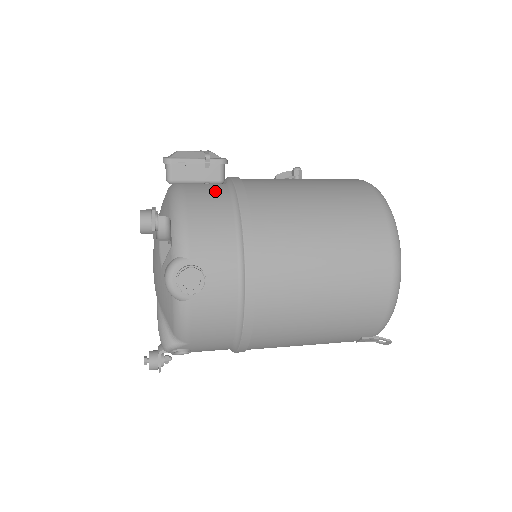
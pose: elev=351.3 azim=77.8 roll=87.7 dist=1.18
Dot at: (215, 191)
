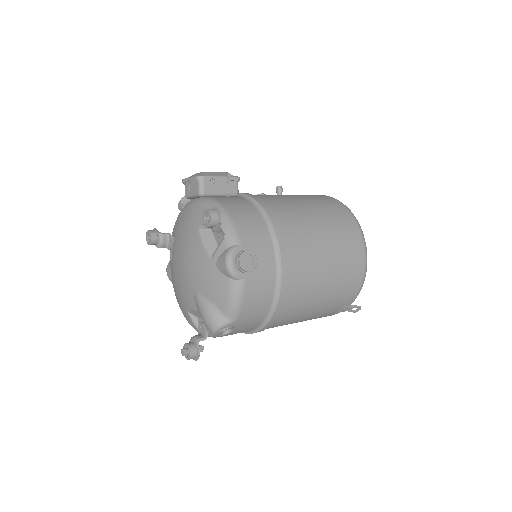
Dot at: (238, 200)
